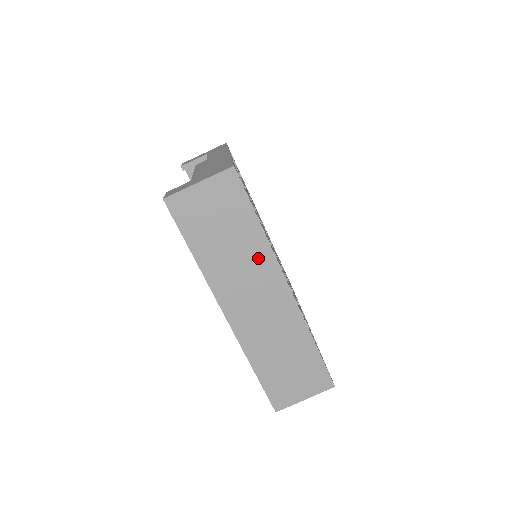
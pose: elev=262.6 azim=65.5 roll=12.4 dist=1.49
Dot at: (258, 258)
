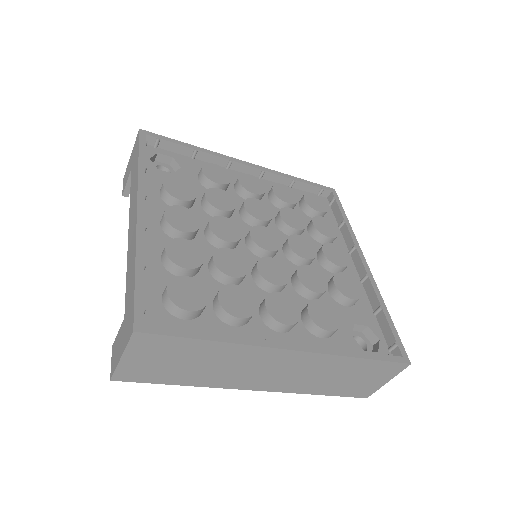
Dot at: (240, 355)
